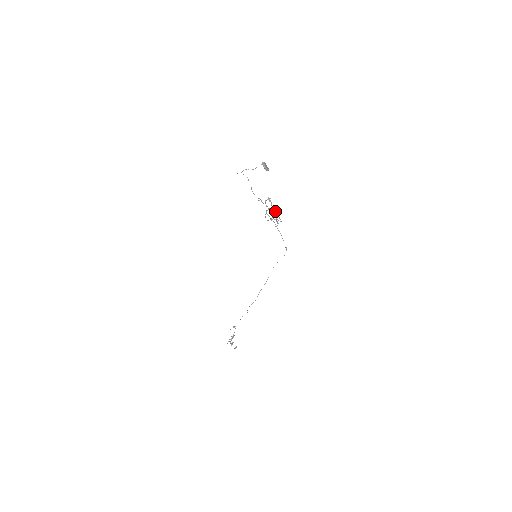
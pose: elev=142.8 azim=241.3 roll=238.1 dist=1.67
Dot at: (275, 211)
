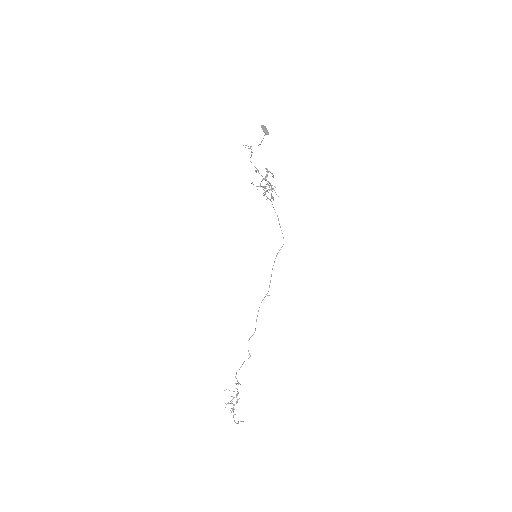
Dot at: occluded
